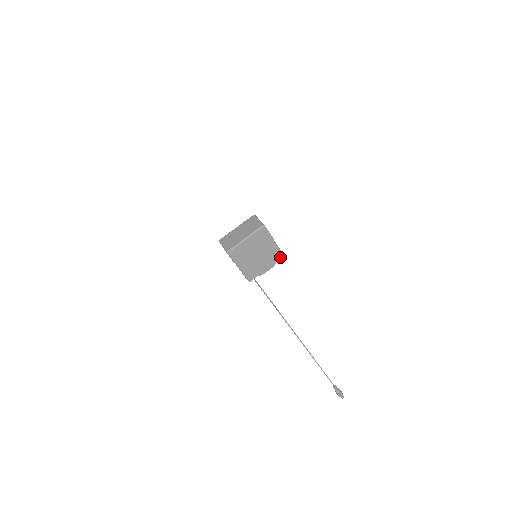
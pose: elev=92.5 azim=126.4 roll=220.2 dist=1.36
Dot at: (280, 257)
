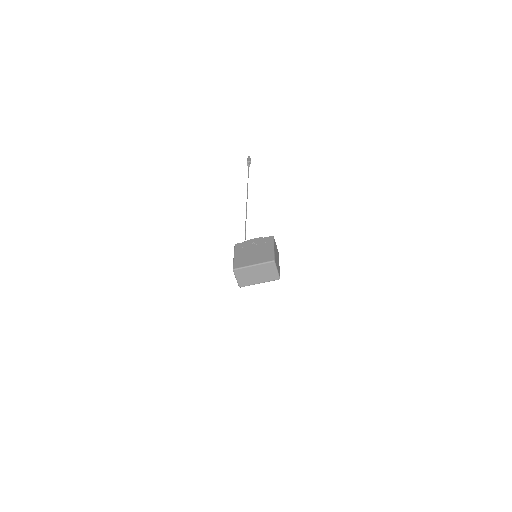
Dot at: occluded
